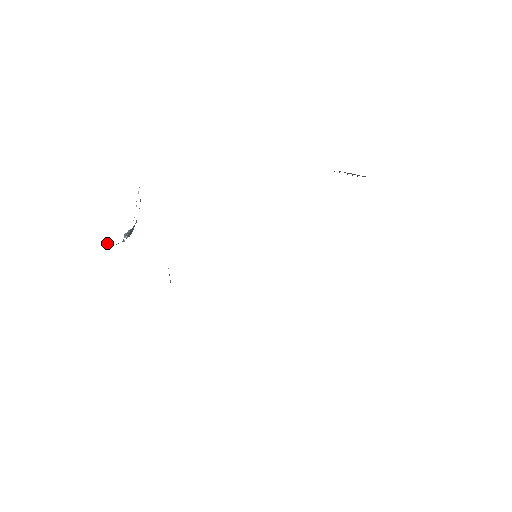
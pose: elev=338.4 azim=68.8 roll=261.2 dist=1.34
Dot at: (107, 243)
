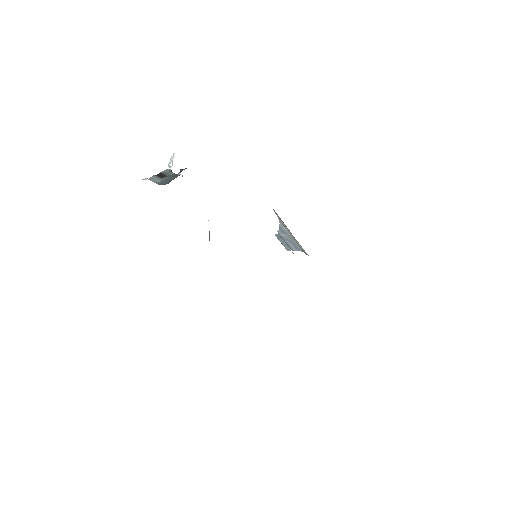
Dot at: occluded
